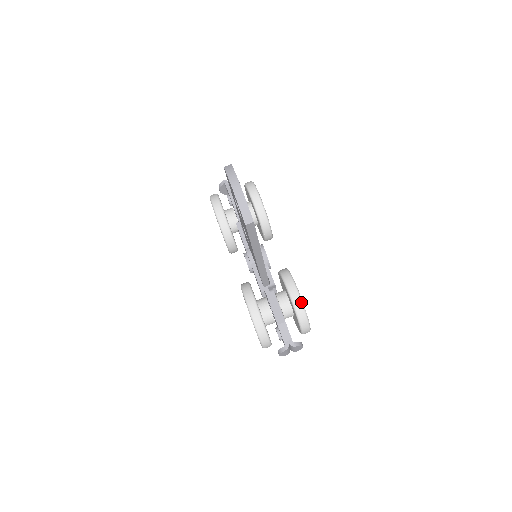
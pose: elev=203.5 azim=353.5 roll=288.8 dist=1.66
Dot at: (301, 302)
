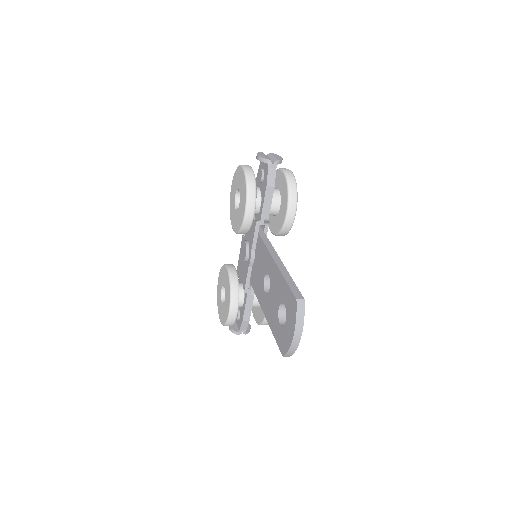
Dot at: occluded
